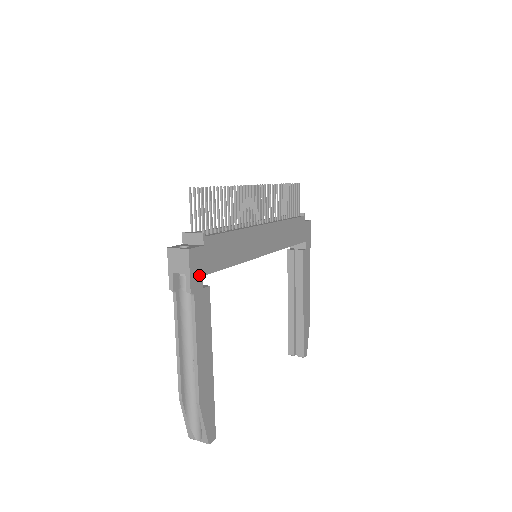
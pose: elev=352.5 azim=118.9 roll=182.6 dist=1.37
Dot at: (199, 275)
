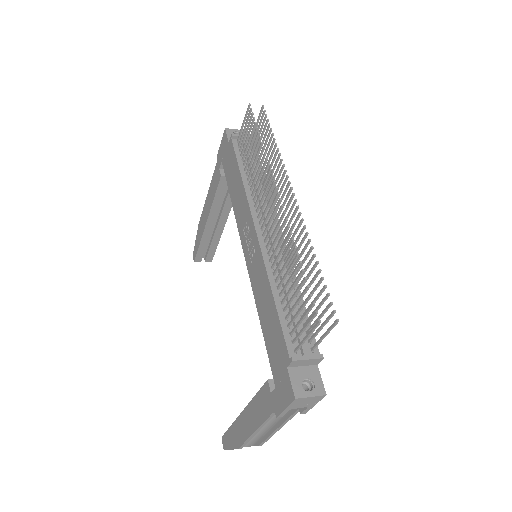
Dot at: occluded
